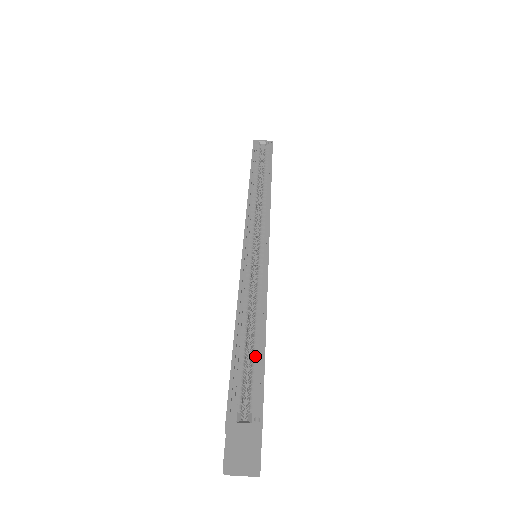
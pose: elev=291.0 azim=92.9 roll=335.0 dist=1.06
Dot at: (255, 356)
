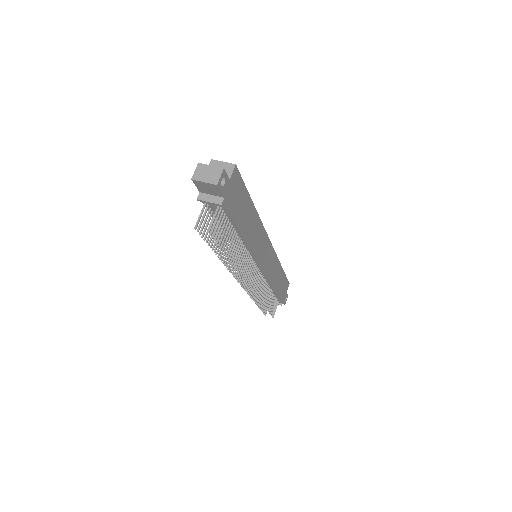
Dot at: occluded
